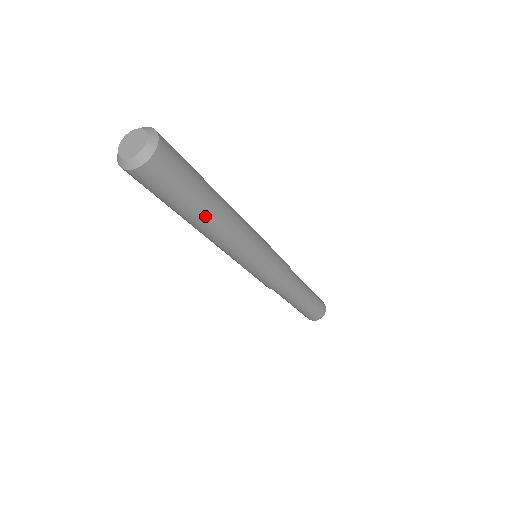
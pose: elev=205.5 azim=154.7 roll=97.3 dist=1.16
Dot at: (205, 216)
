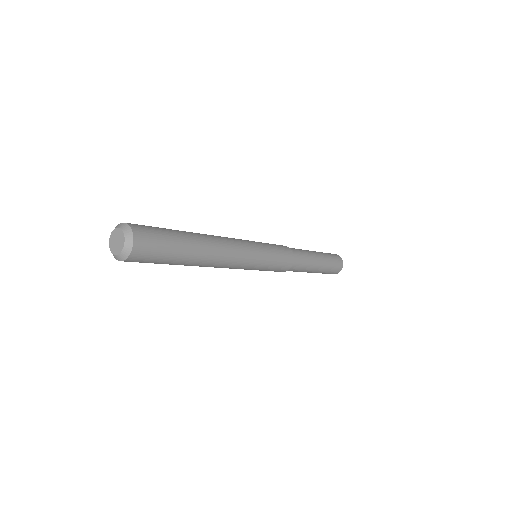
Dot at: occluded
